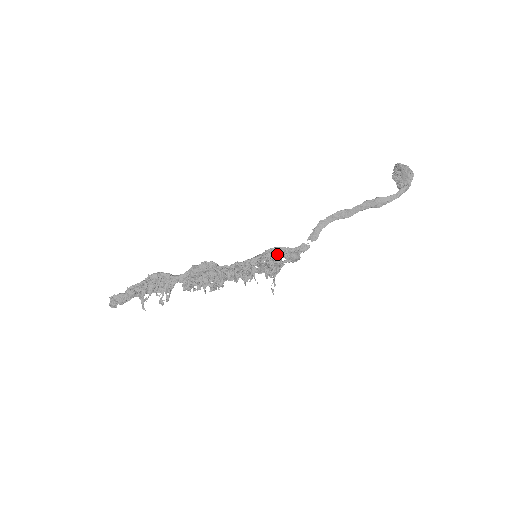
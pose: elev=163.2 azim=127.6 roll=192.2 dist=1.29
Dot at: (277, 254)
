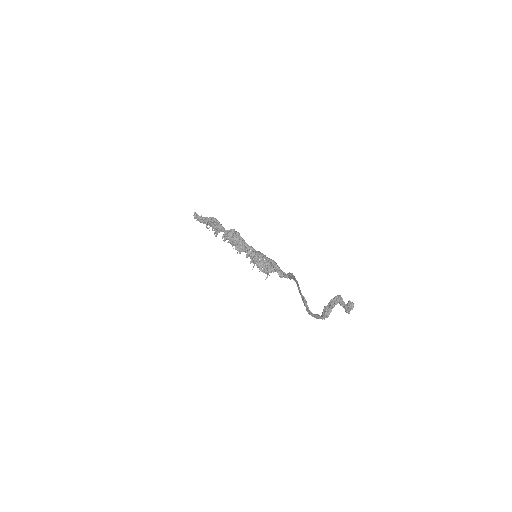
Dot at: (271, 264)
